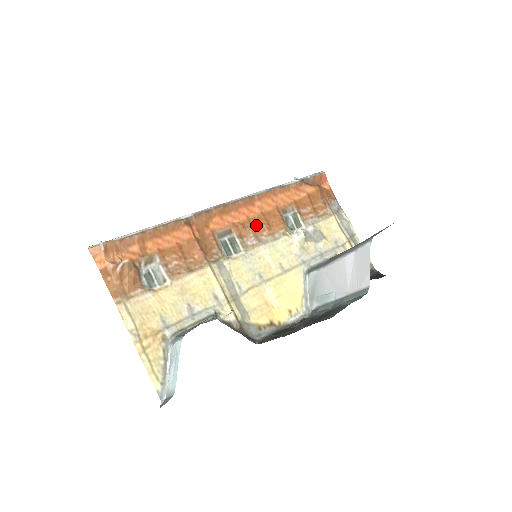
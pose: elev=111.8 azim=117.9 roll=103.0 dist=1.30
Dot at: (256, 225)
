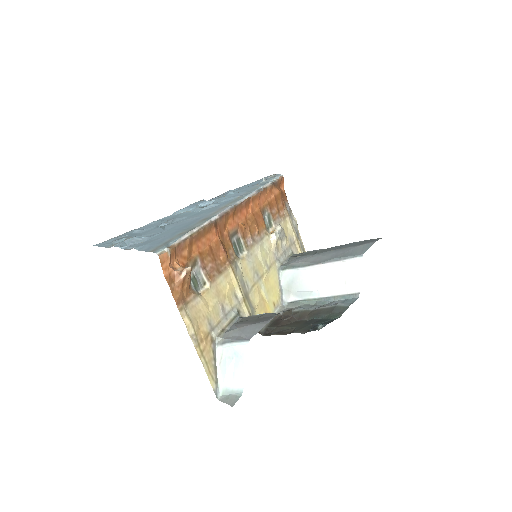
Dot at: (251, 225)
